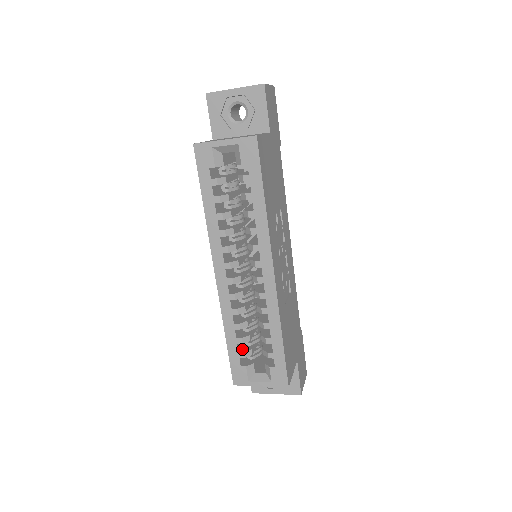
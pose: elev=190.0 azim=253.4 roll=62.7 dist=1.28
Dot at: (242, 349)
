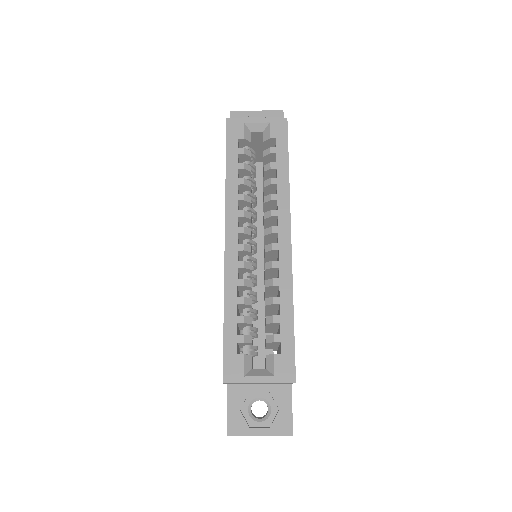
Dot at: (240, 335)
